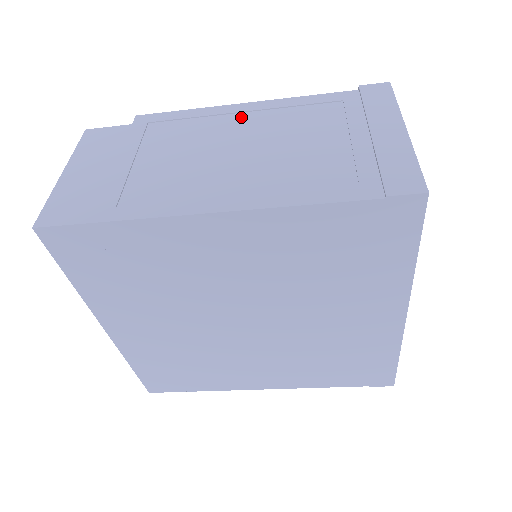
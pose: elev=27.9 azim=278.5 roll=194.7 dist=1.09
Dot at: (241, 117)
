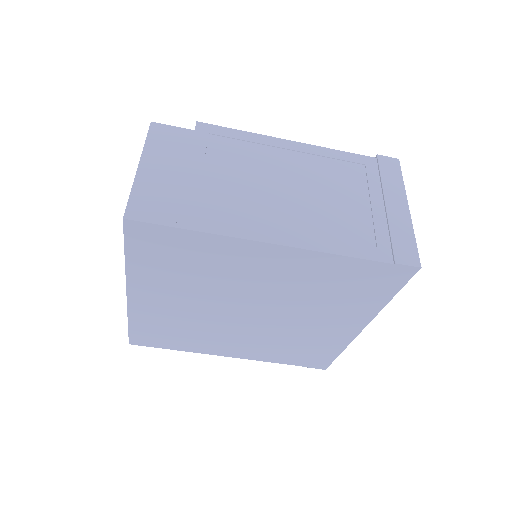
Dot at: (288, 154)
